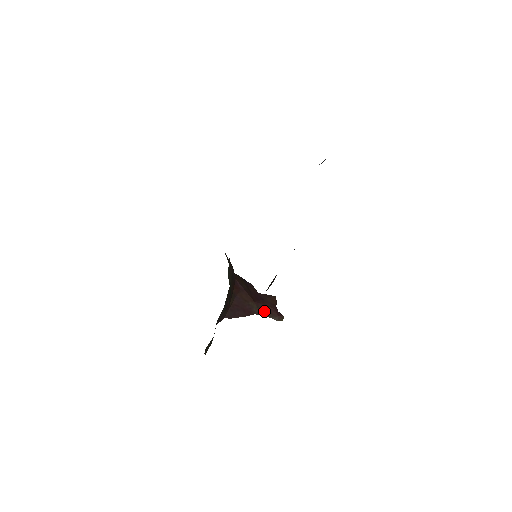
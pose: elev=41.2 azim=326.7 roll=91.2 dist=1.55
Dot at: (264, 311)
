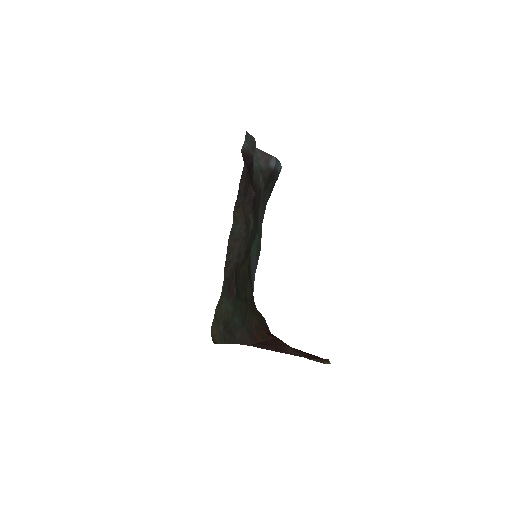
Dot at: (304, 356)
